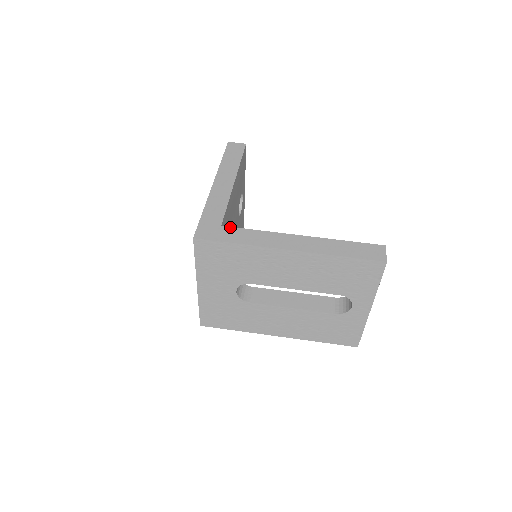
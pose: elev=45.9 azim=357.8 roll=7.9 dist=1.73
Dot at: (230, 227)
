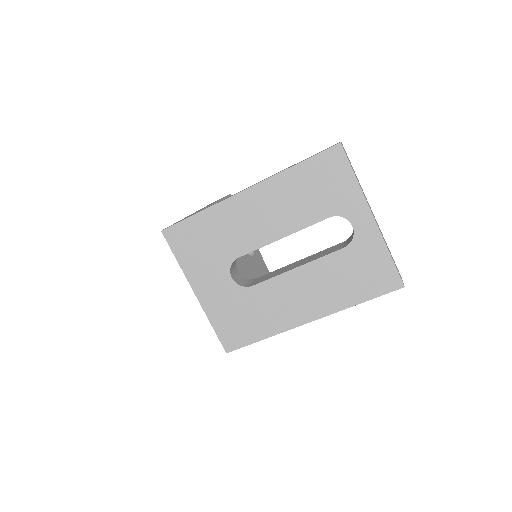
Dot at: occluded
